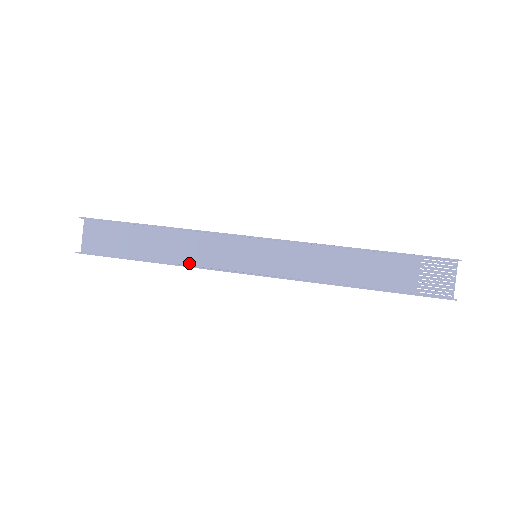
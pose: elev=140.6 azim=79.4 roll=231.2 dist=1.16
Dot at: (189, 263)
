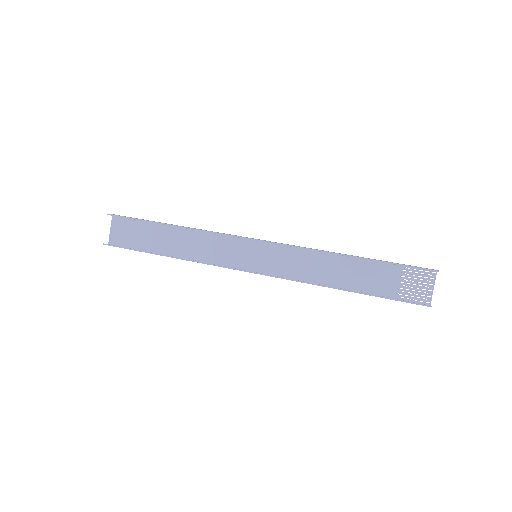
Dot at: (198, 259)
